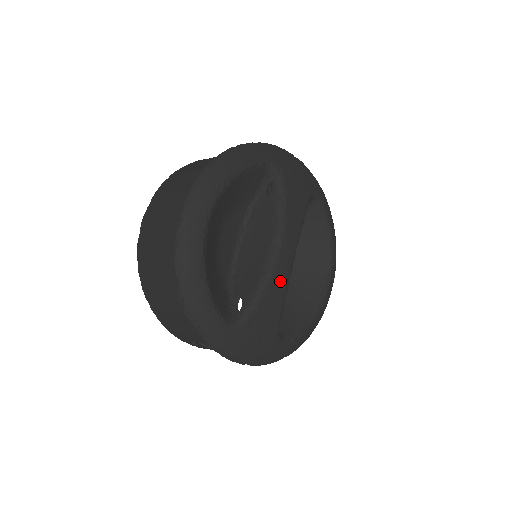
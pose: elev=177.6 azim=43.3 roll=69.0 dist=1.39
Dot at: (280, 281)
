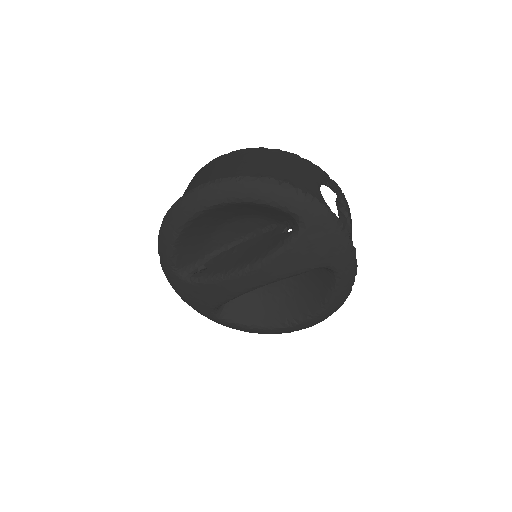
Dot at: (232, 288)
